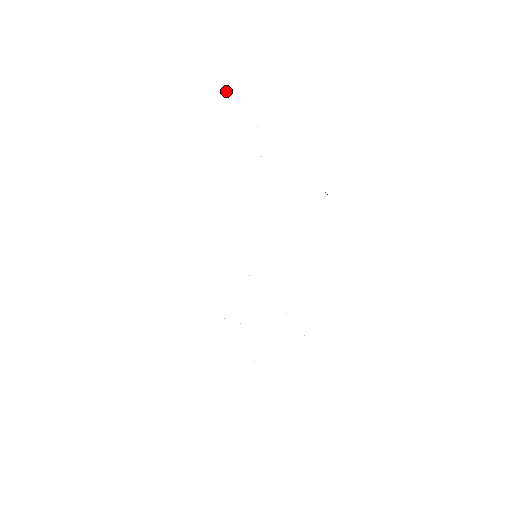
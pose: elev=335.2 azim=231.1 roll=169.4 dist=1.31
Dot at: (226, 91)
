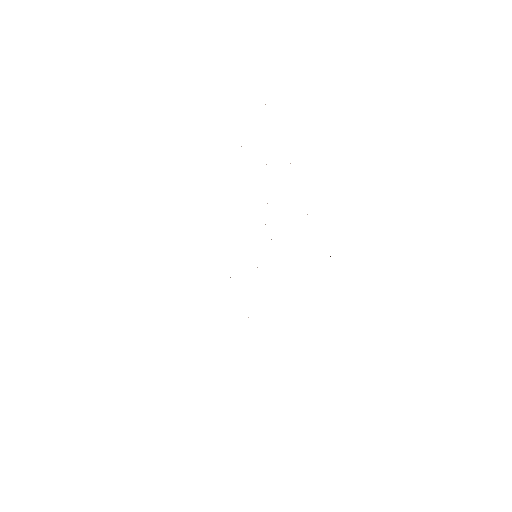
Dot at: occluded
